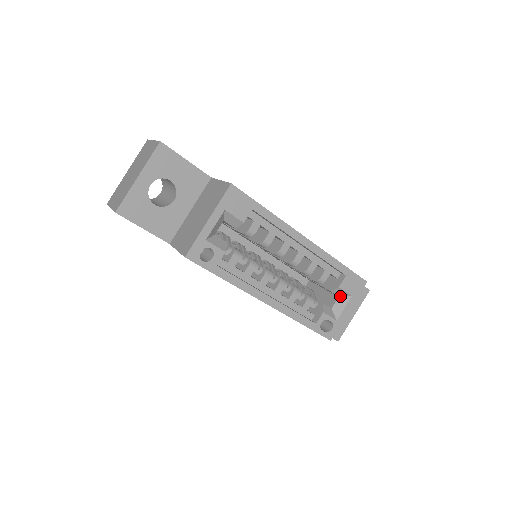
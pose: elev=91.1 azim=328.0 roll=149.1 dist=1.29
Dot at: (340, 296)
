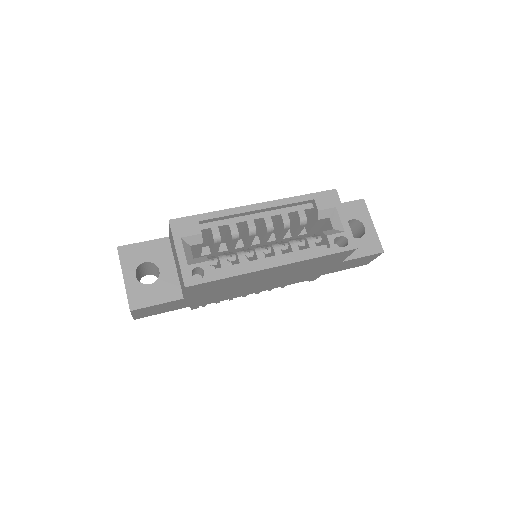
Dot at: (329, 216)
